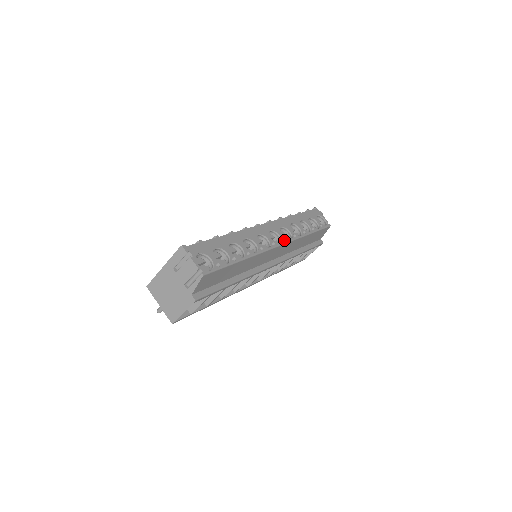
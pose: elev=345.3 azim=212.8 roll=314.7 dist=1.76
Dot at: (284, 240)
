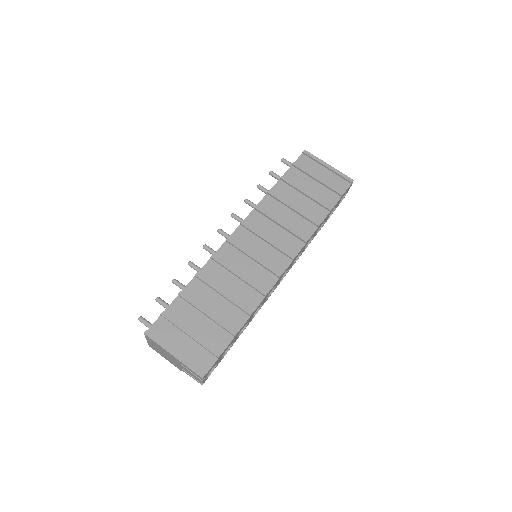
Dot at: occluded
